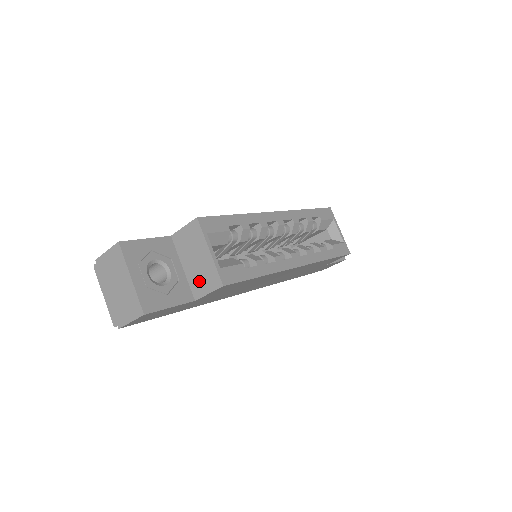
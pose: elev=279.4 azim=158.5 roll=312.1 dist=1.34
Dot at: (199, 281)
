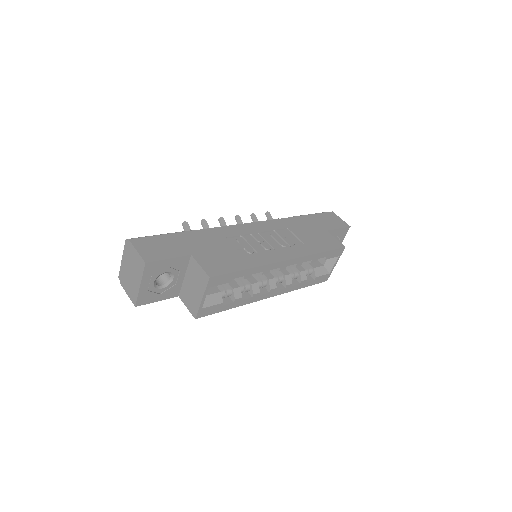
Dot at: (187, 296)
